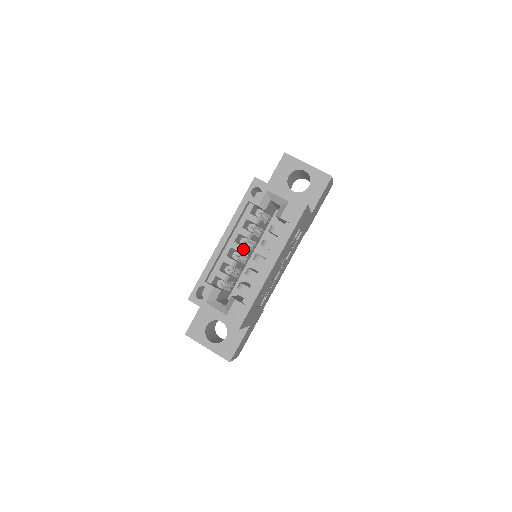
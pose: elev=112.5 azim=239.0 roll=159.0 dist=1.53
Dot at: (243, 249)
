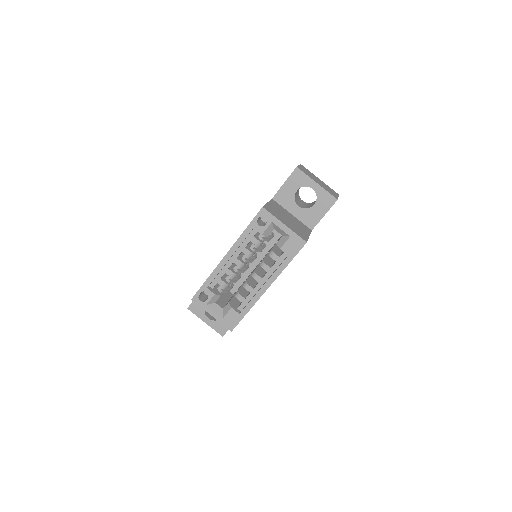
Dot at: (244, 265)
